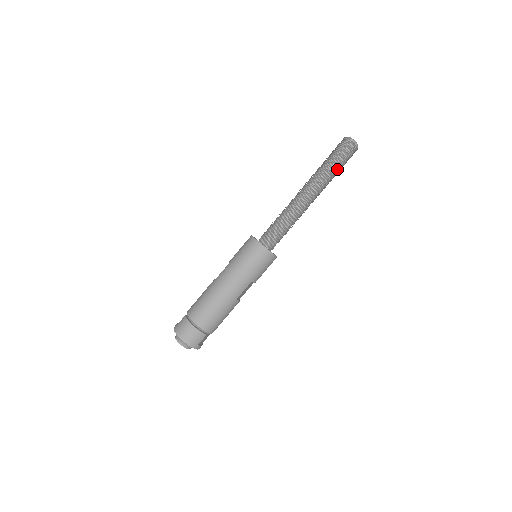
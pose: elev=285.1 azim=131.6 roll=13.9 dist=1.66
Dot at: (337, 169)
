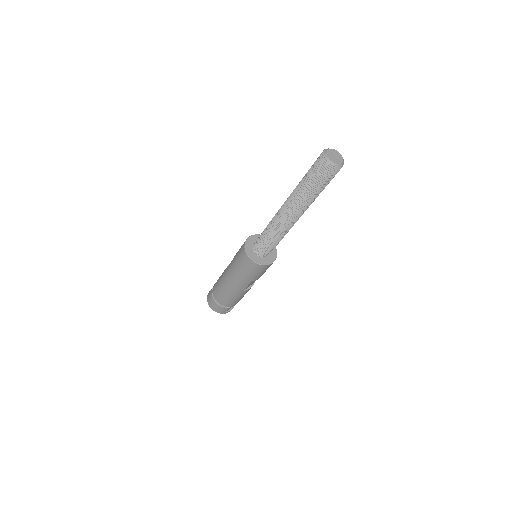
Dot at: (315, 192)
